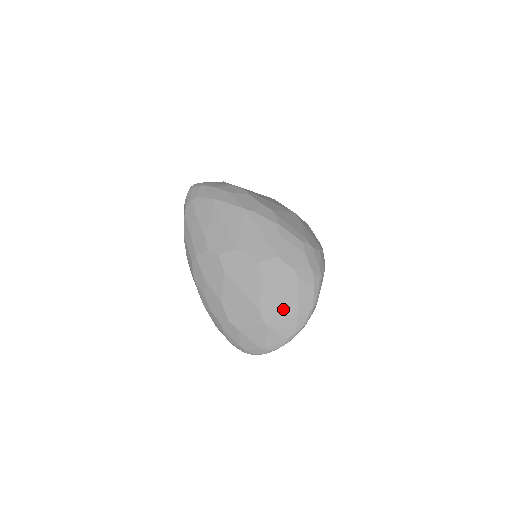
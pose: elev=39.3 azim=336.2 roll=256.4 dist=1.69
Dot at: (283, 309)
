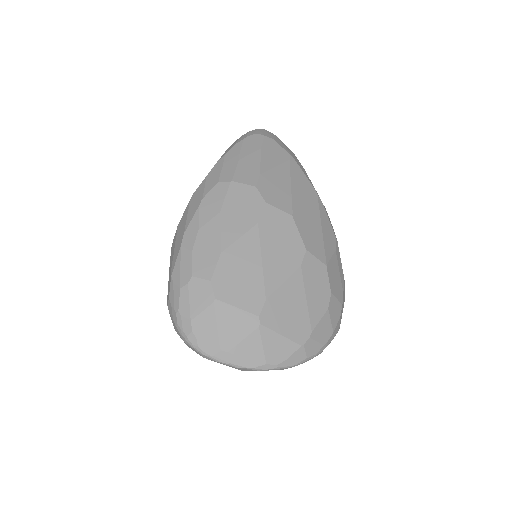
Dot at: (291, 324)
